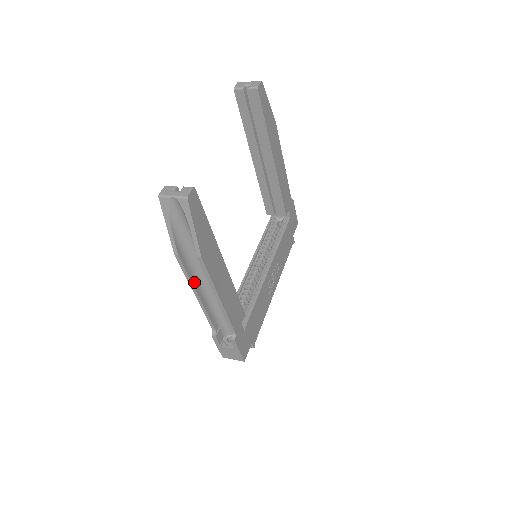
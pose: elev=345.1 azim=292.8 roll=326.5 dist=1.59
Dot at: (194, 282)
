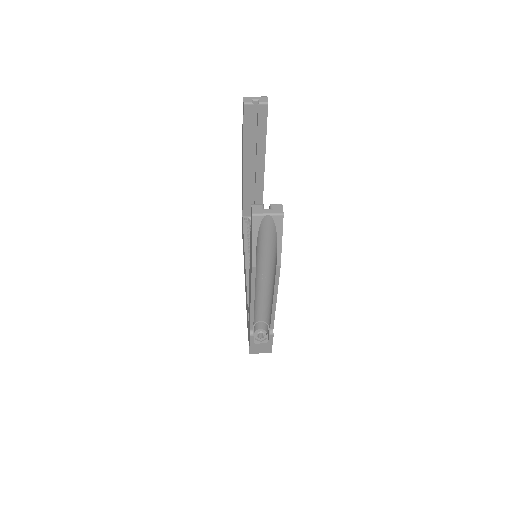
Dot at: (254, 289)
